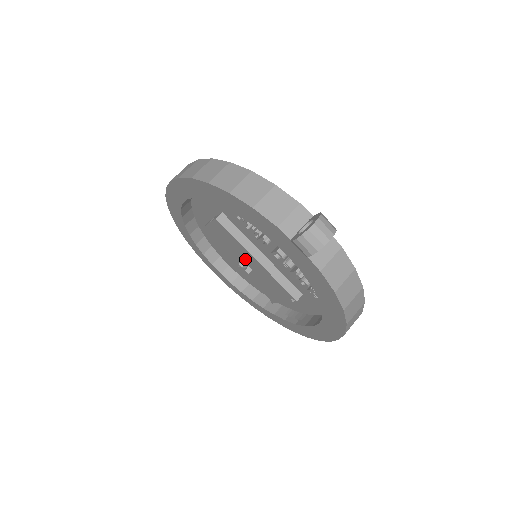
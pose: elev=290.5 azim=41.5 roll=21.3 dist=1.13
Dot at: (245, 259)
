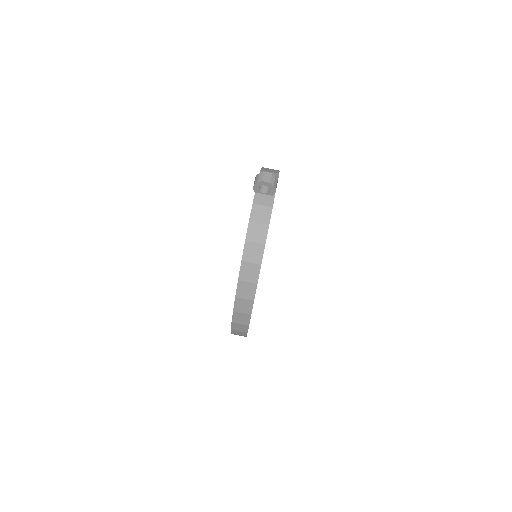
Dot at: occluded
